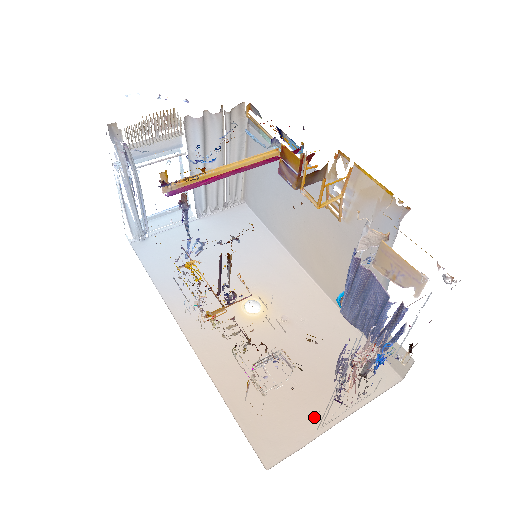
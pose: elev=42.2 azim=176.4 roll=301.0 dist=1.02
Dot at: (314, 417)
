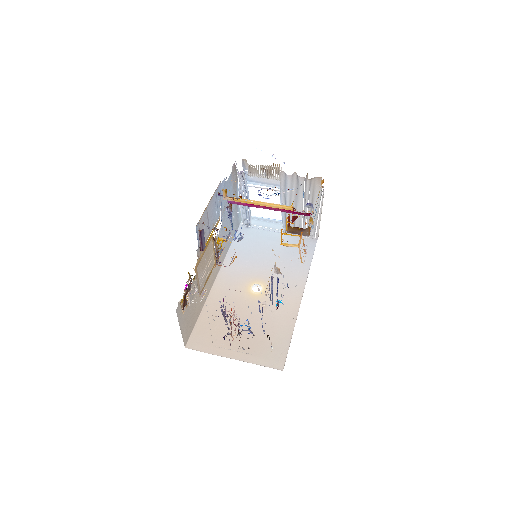
Dot at: occluded
